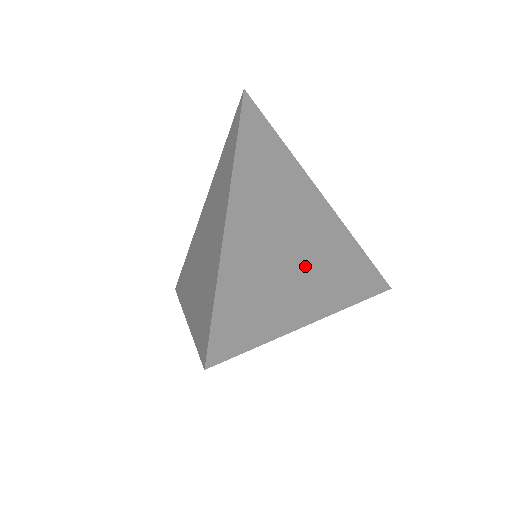
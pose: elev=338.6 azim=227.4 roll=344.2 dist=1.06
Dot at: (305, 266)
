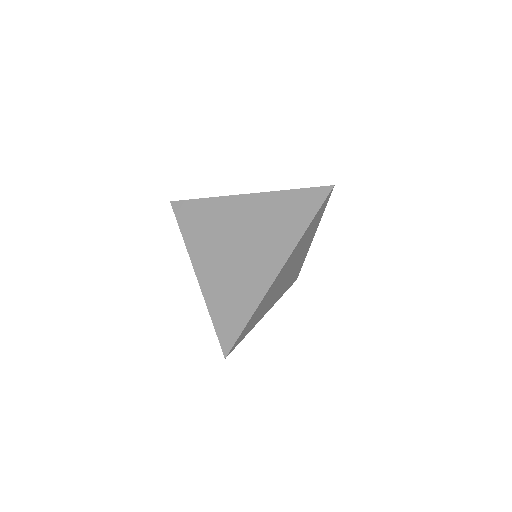
Dot at: occluded
